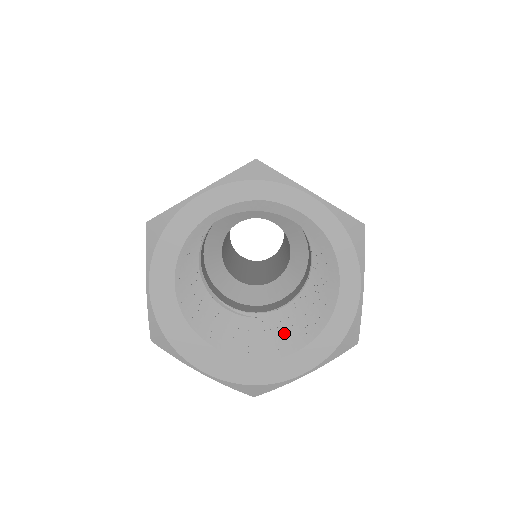
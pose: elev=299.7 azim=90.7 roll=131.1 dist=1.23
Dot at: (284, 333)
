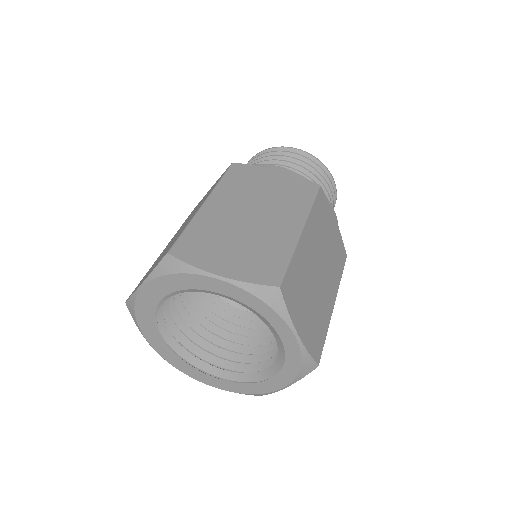
Dot at: (224, 342)
